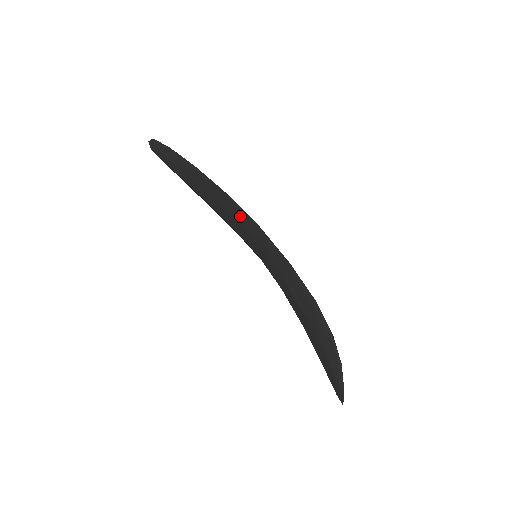
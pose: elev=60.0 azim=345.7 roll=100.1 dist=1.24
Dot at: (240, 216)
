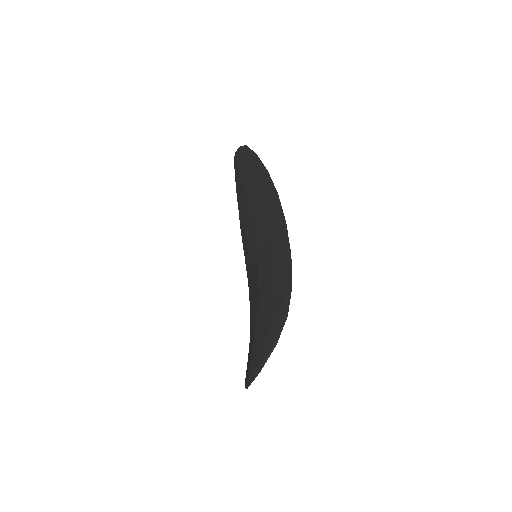
Dot at: (274, 214)
